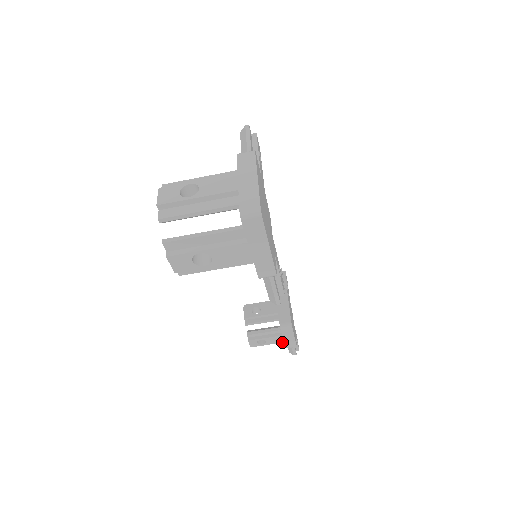
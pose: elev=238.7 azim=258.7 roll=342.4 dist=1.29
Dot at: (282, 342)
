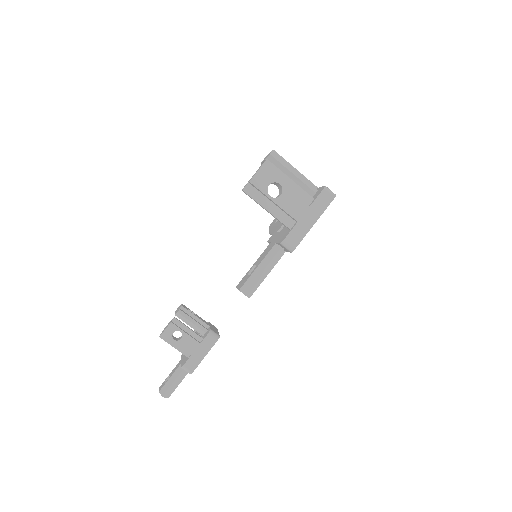
Dot at: (190, 353)
